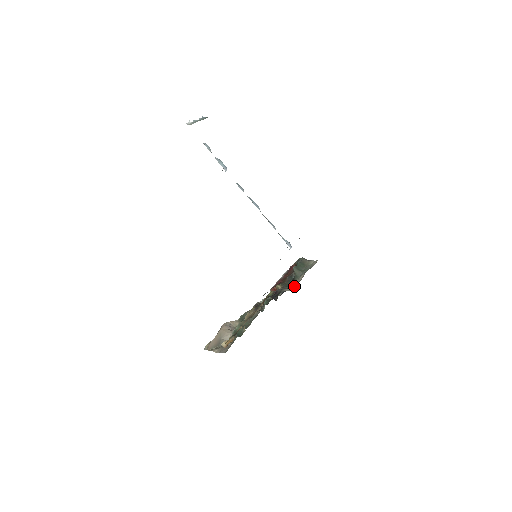
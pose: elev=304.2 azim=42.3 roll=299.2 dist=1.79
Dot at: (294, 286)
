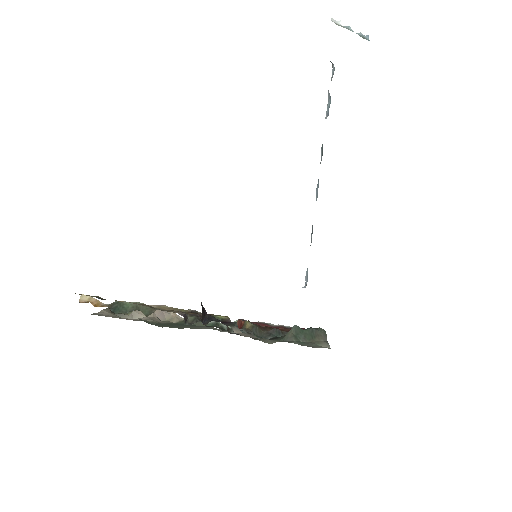
Dot at: occluded
